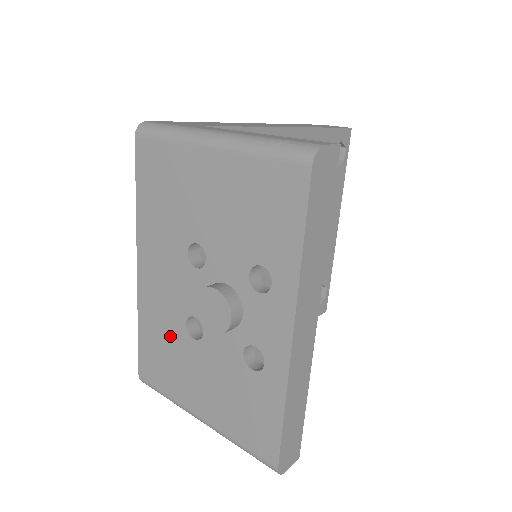
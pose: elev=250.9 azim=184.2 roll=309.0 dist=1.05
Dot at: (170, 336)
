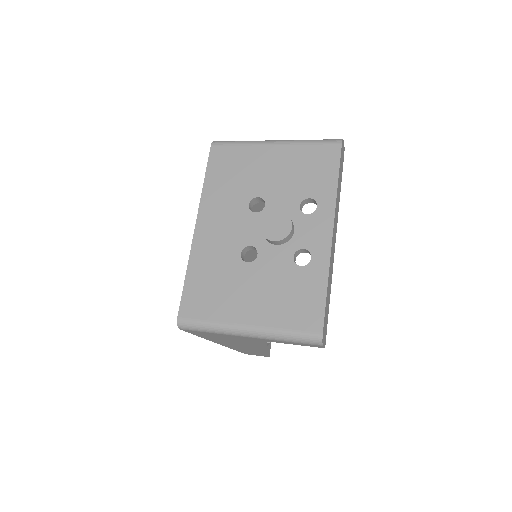
Dot at: (223, 268)
